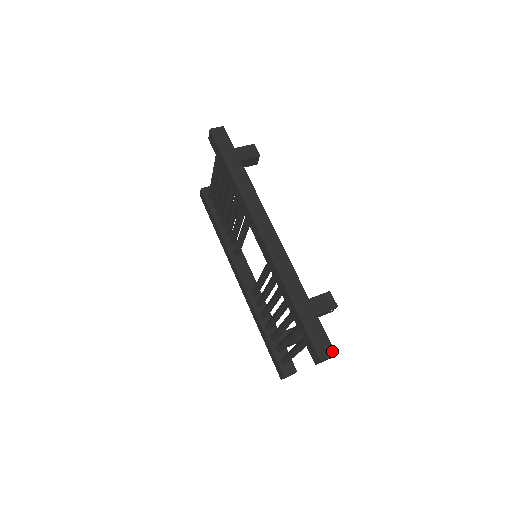
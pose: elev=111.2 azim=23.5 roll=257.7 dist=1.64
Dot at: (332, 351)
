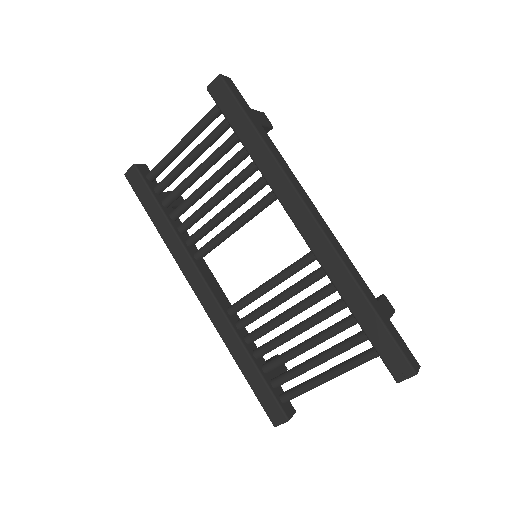
Dot at: (417, 362)
